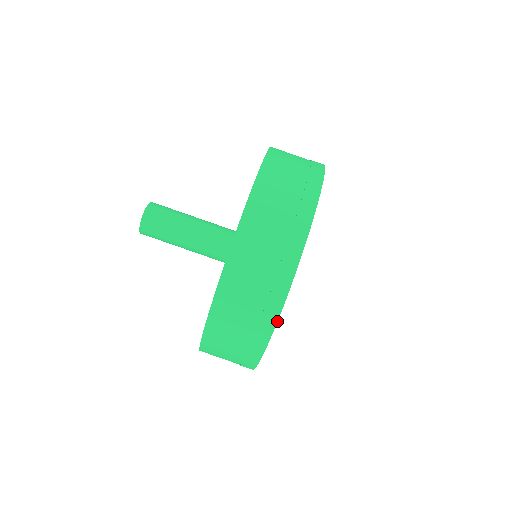
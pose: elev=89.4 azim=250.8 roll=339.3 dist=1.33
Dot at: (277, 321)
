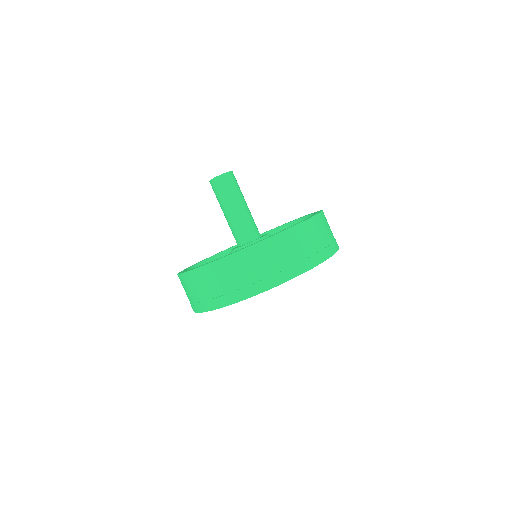
Dot at: occluded
